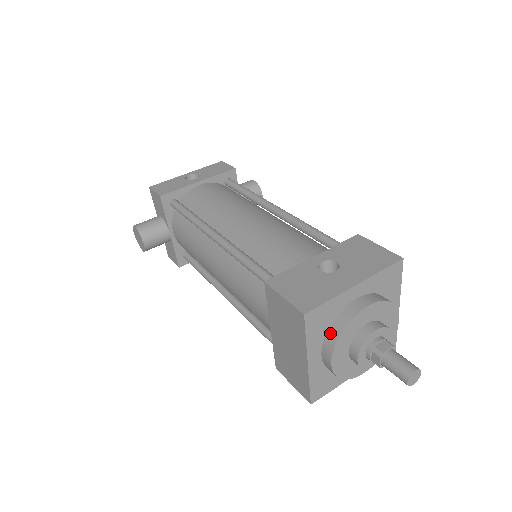
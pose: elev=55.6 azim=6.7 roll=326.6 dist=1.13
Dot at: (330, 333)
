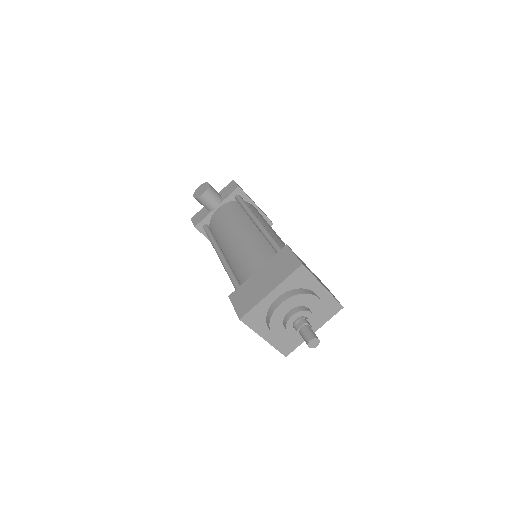
Dot at: (295, 291)
